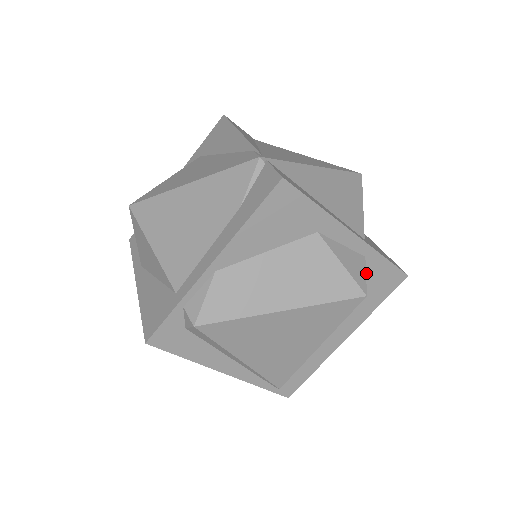
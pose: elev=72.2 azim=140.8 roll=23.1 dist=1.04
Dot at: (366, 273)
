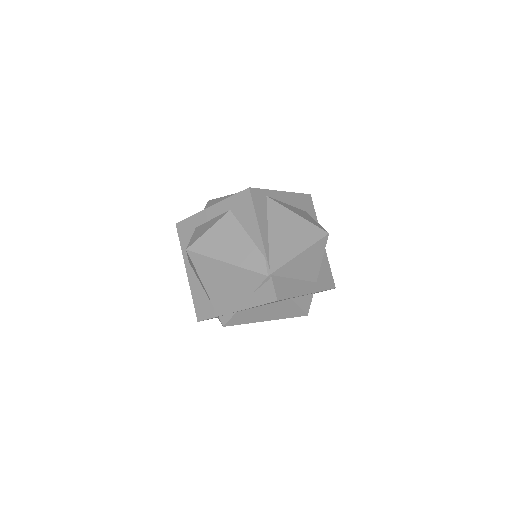
Dot at: occluded
